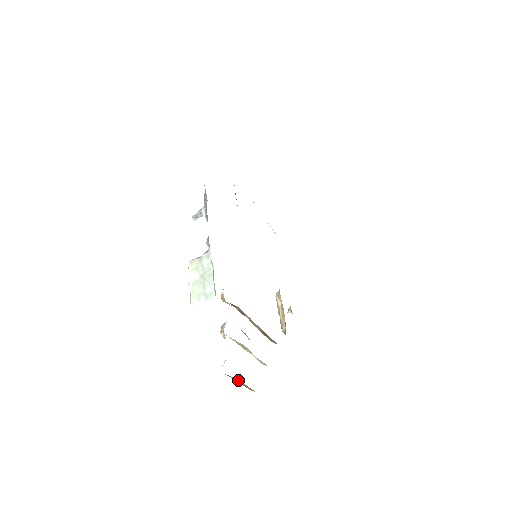
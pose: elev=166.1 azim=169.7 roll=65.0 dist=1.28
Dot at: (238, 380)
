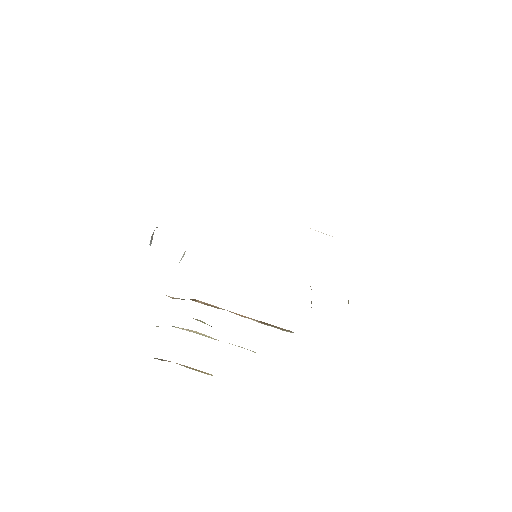
Dot at: (170, 361)
